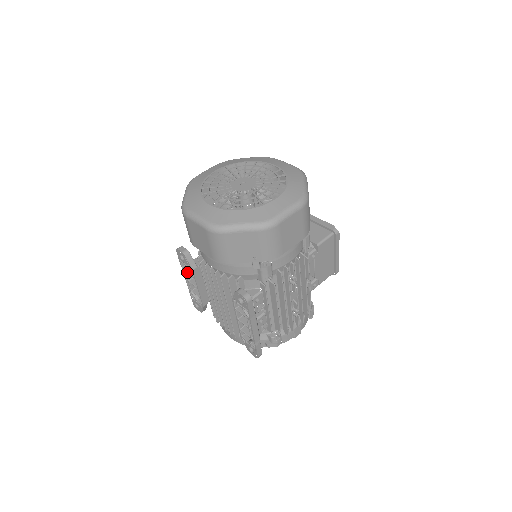
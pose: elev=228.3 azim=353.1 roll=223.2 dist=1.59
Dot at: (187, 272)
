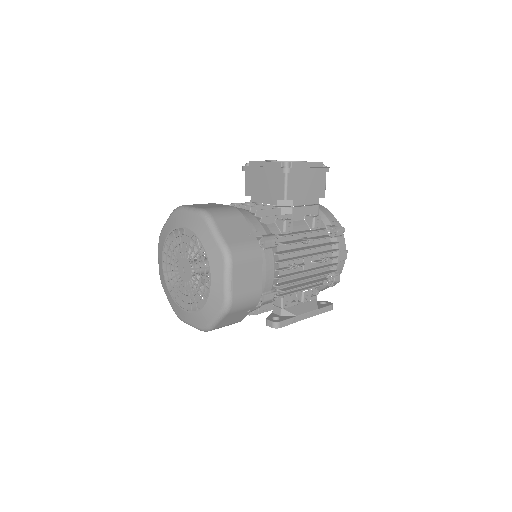
Dot at: occluded
